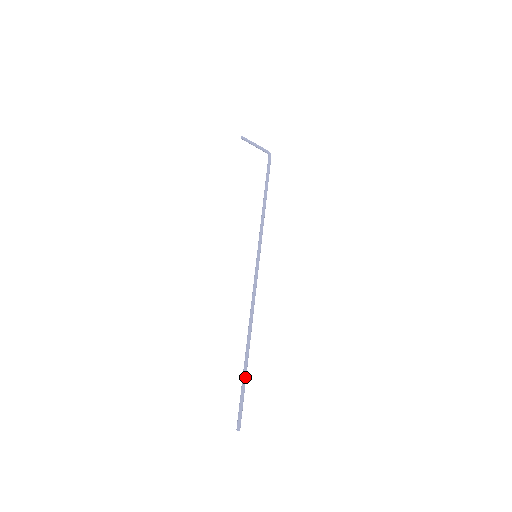
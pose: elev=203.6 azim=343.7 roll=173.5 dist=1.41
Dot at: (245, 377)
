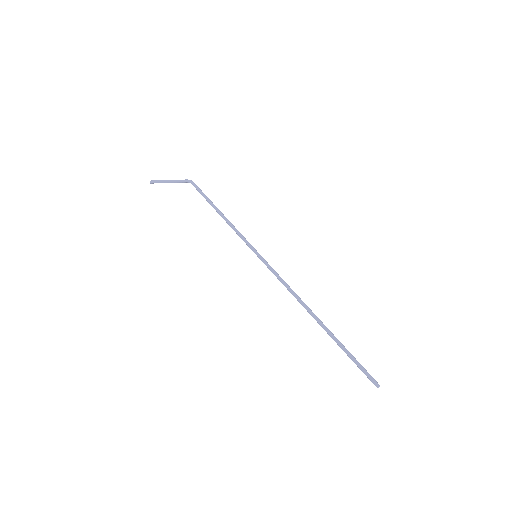
Dot at: (342, 344)
